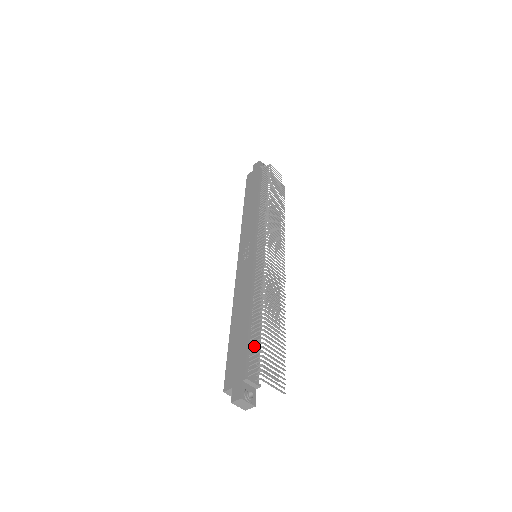
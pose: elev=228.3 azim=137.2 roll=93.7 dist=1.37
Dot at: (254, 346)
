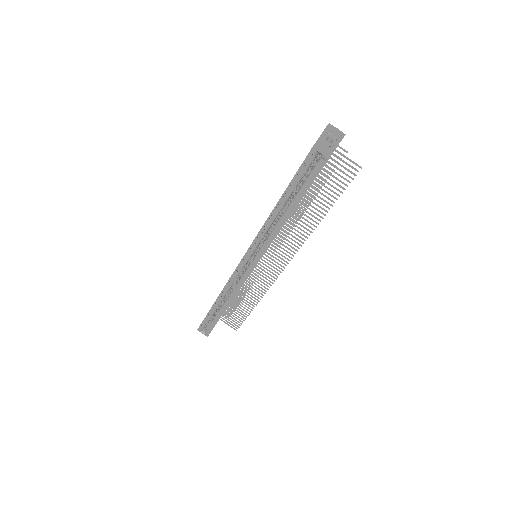
Dot at: occluded
